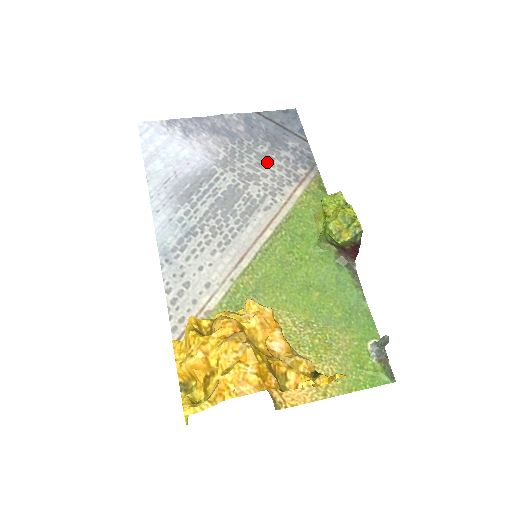
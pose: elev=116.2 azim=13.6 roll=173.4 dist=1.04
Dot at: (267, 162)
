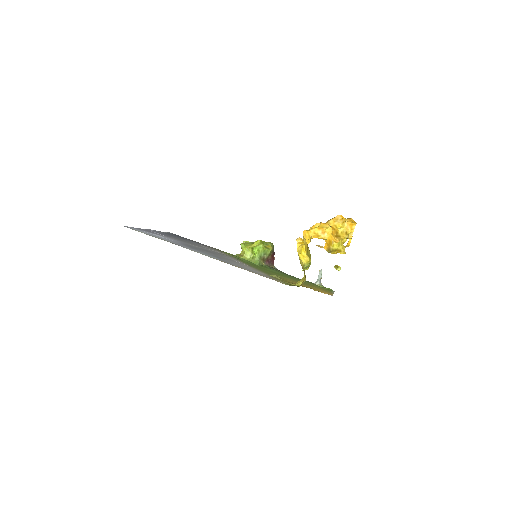
Dot at: occluded
